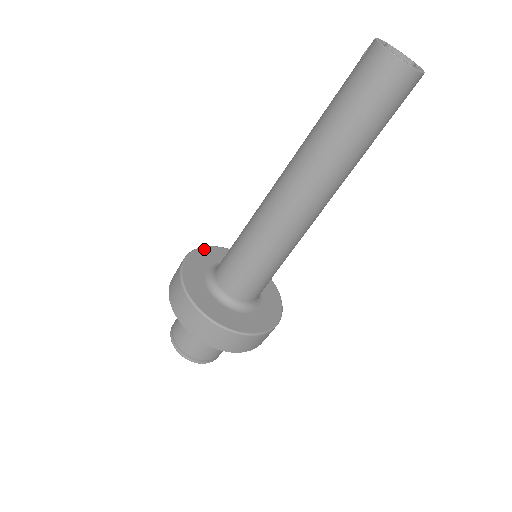
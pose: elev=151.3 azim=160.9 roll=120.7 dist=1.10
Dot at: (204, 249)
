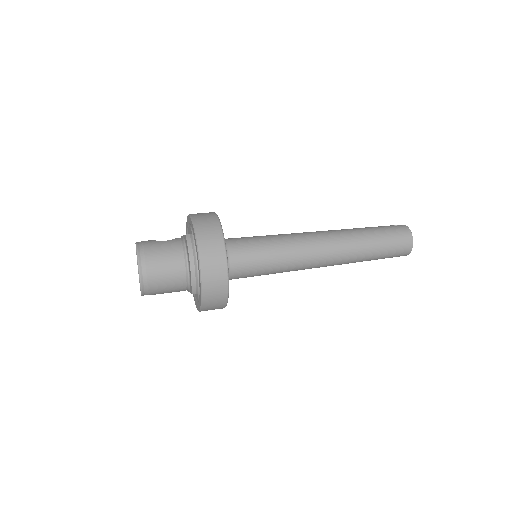
Dot at: occluded
